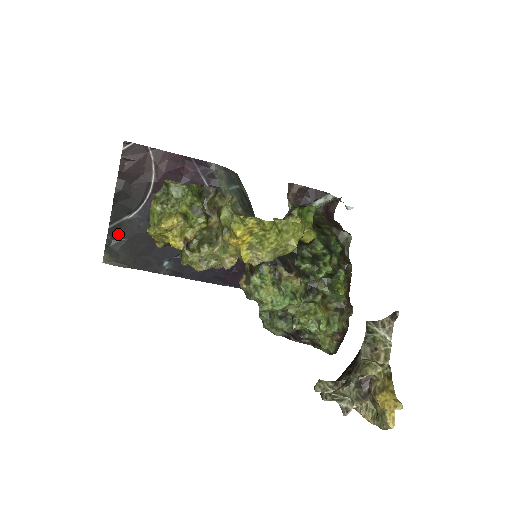
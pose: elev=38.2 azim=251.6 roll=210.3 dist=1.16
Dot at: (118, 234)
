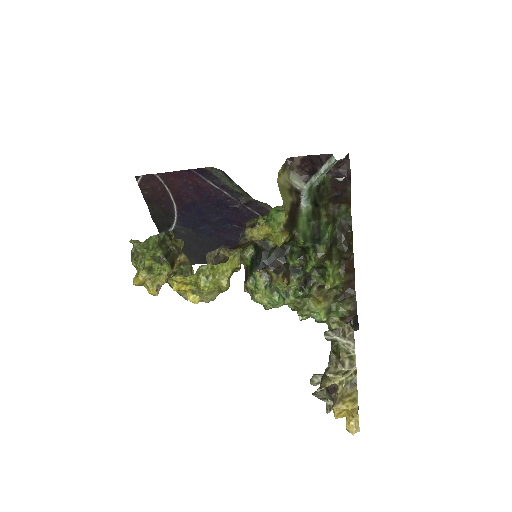
Dot at: occluded
